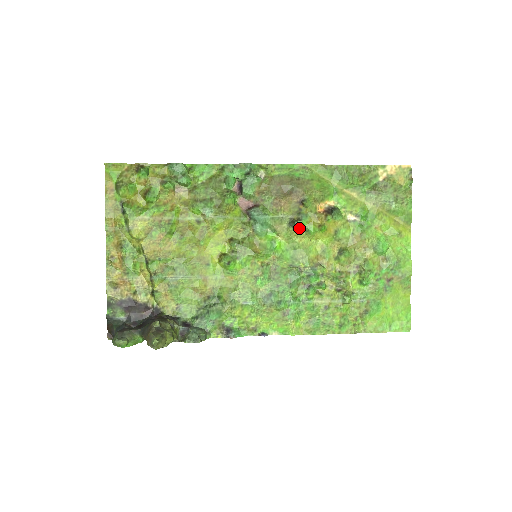
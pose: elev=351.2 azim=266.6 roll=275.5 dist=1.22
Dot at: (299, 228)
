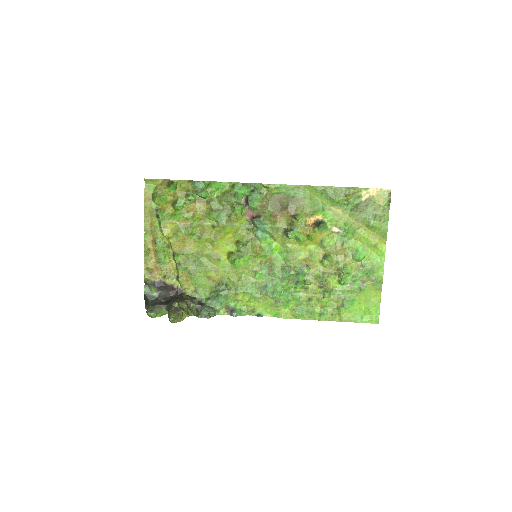
Dot at: (291, 237)
